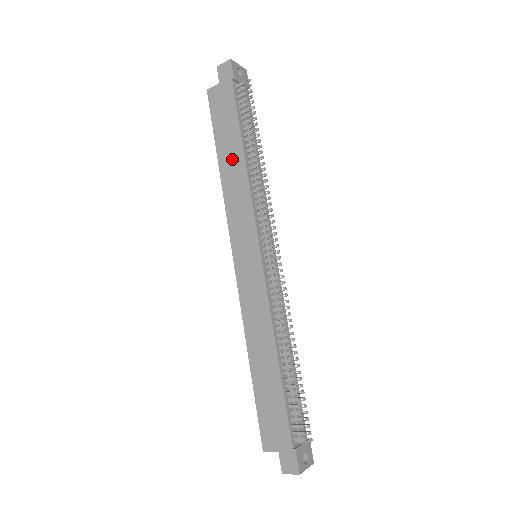
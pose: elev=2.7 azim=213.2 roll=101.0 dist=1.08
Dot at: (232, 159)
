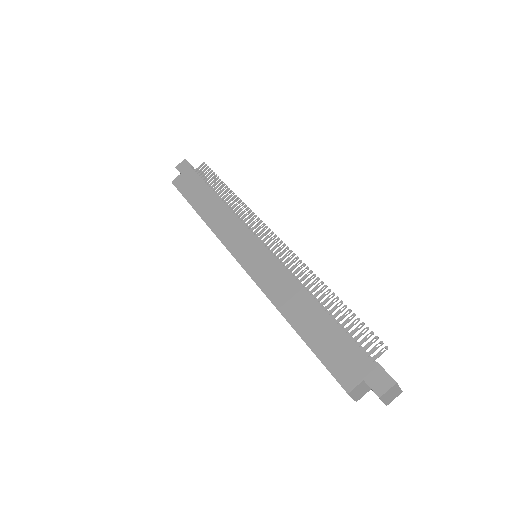
Dot at: (209, 204)
